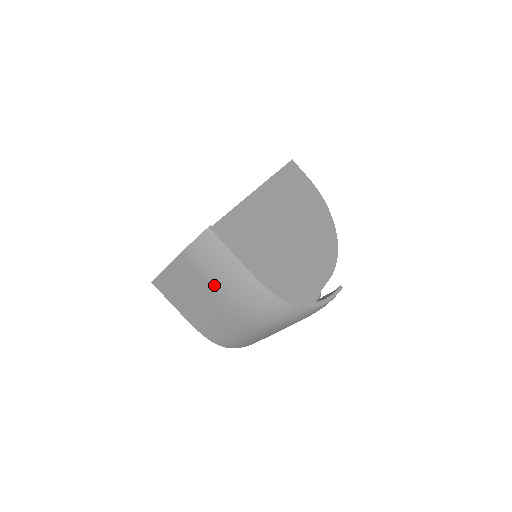
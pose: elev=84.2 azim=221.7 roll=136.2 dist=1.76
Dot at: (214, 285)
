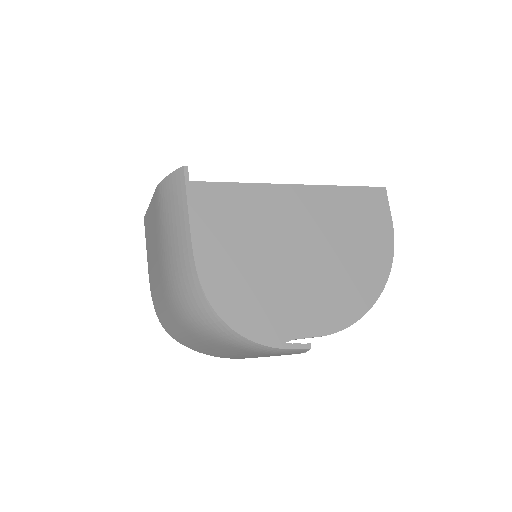
Dot at: (163, 239)
